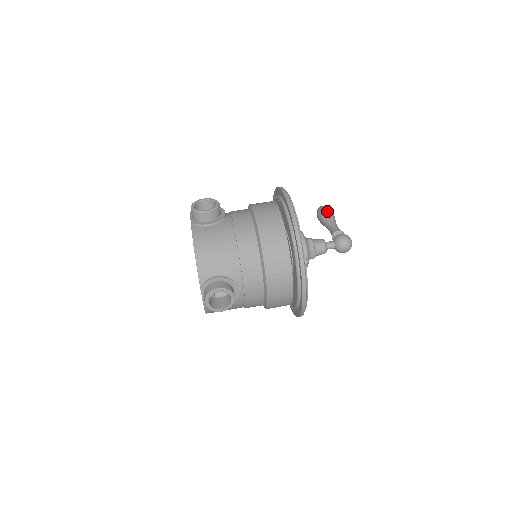
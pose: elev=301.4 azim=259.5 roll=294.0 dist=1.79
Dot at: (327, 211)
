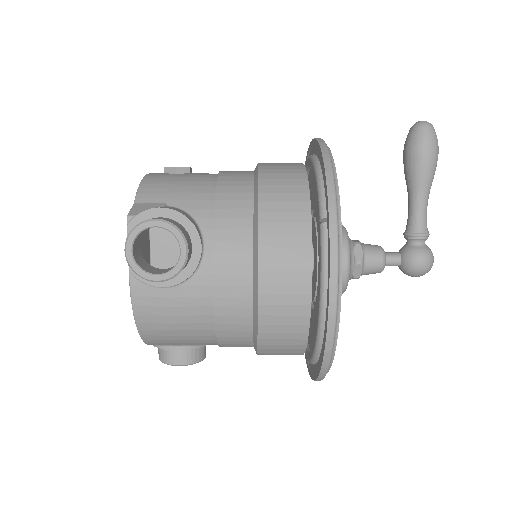
Dot at: (426, 162)
